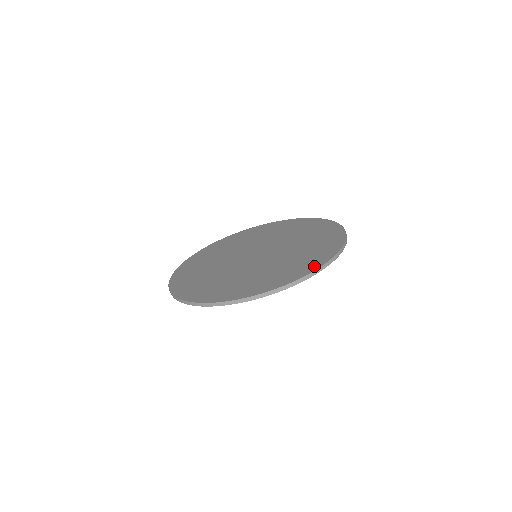
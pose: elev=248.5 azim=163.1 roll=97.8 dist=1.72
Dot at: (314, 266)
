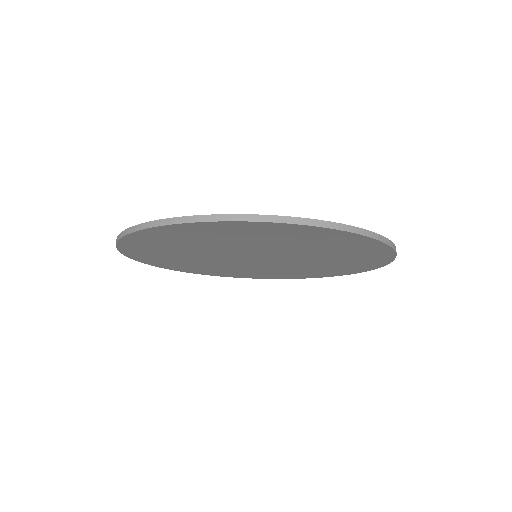
Dot at: occluded
